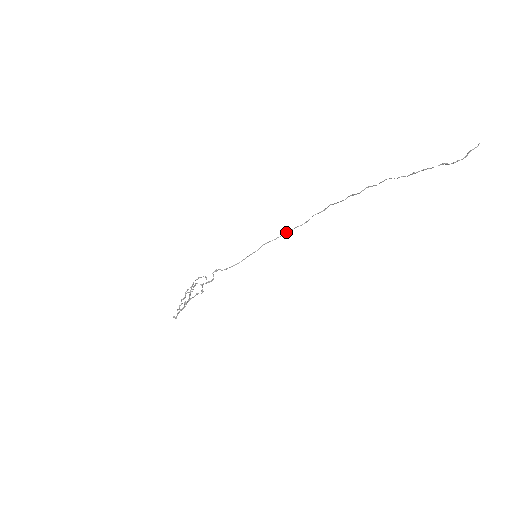
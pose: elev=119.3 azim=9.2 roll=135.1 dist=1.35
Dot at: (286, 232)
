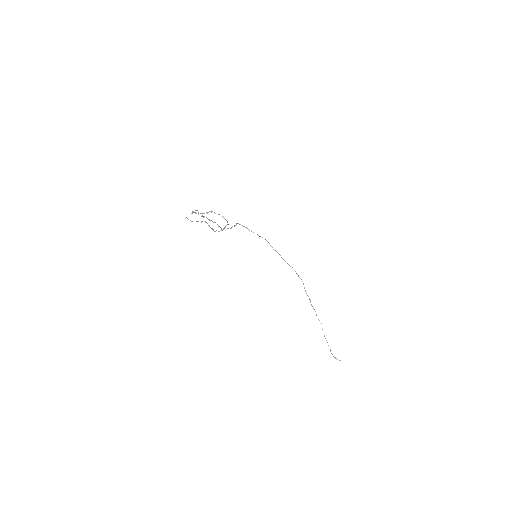
Dot at: occluded
